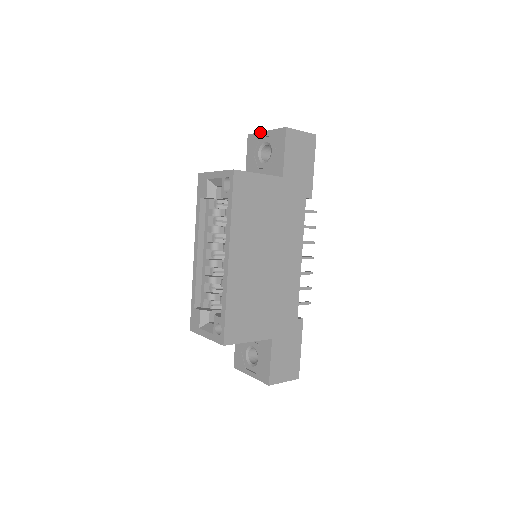
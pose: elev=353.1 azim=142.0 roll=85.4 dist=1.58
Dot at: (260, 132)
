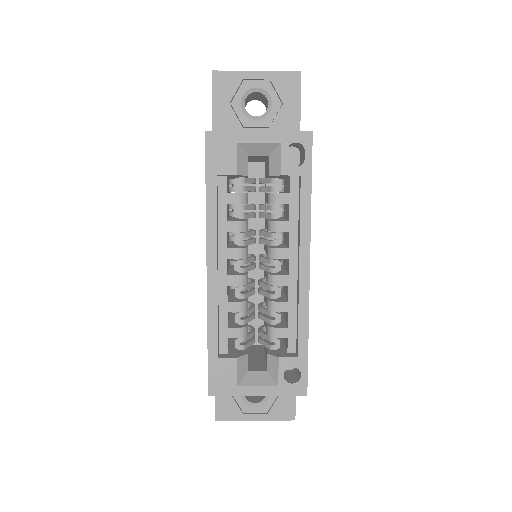
Dot at: (243, 71)
